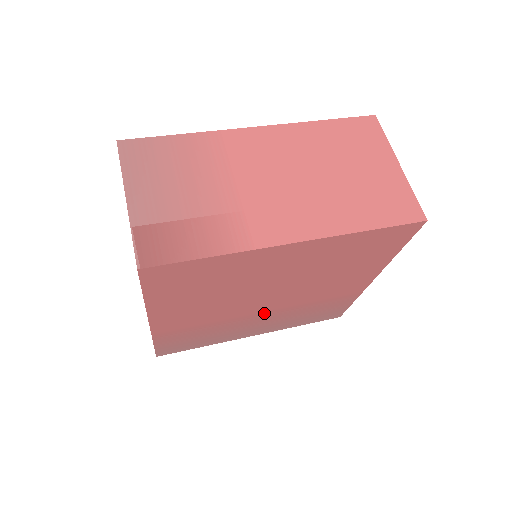
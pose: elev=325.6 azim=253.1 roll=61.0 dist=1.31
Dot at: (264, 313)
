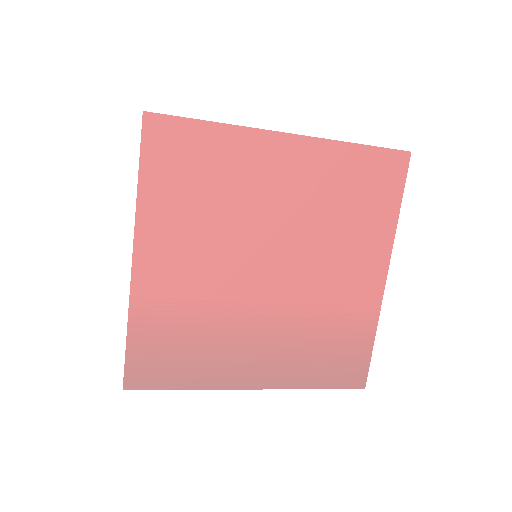
Dot at: (265, 310)
